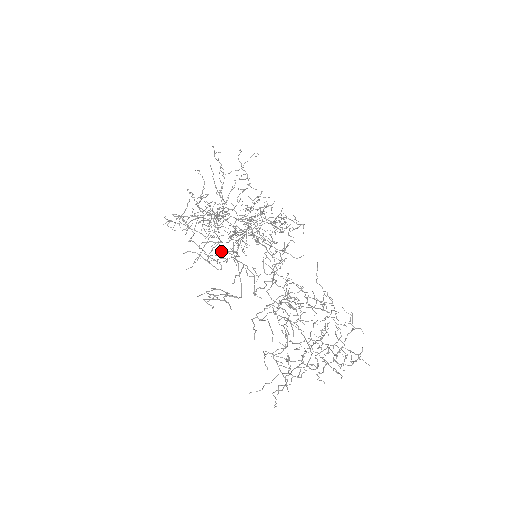
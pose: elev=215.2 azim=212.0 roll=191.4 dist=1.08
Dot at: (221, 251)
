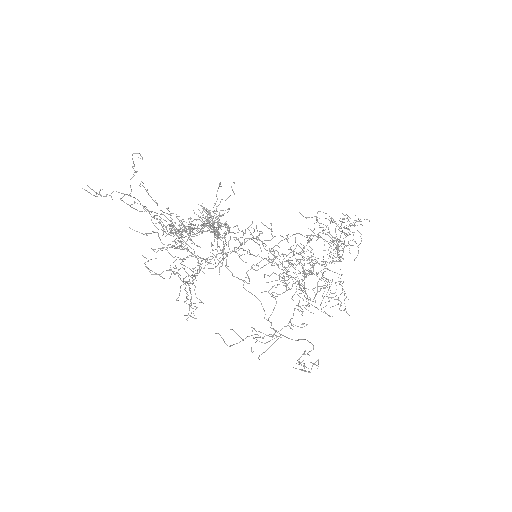
Dot at: (273, 335)
